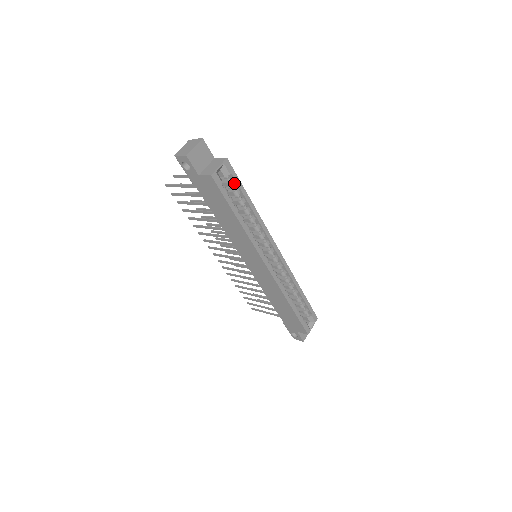
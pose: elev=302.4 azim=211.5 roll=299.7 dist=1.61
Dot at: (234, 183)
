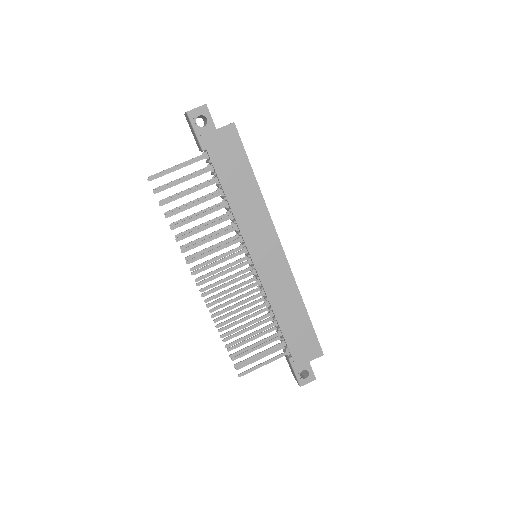
Dot at: occluded
